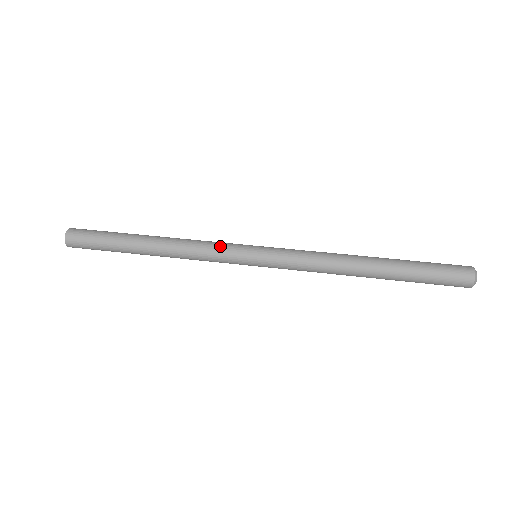
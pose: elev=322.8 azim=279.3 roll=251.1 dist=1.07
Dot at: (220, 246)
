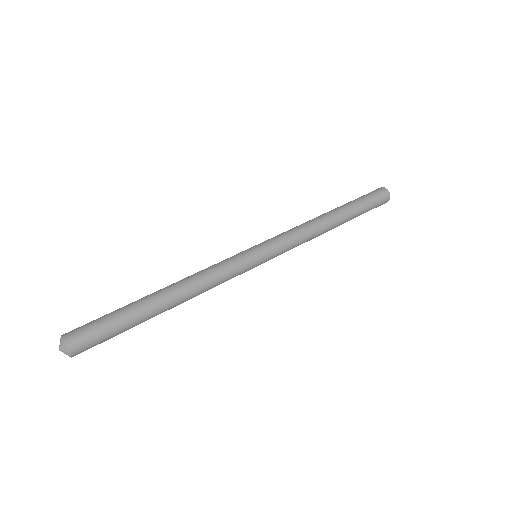
Dot at: (233, 270)
